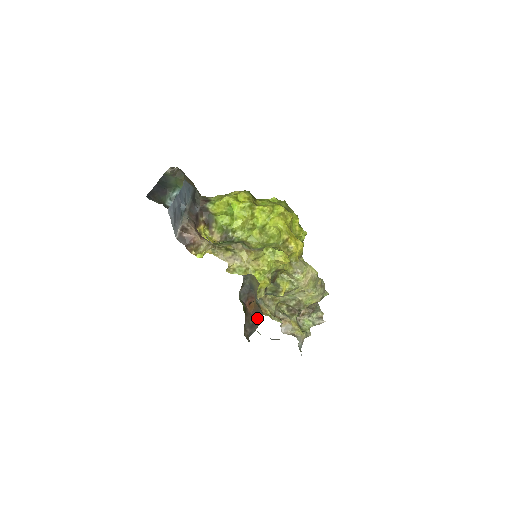
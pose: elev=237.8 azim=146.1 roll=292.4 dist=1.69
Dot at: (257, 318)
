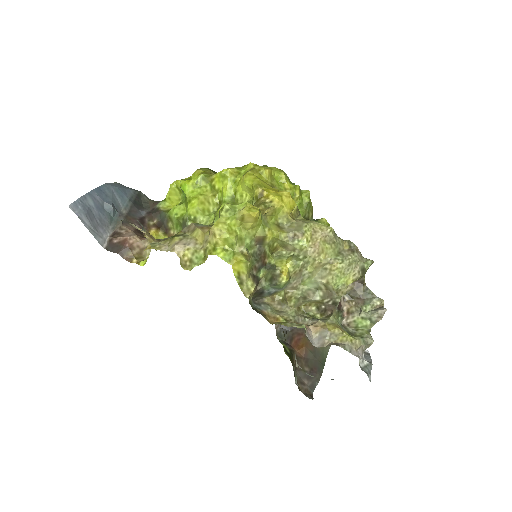
Dot at: (316, 362)
